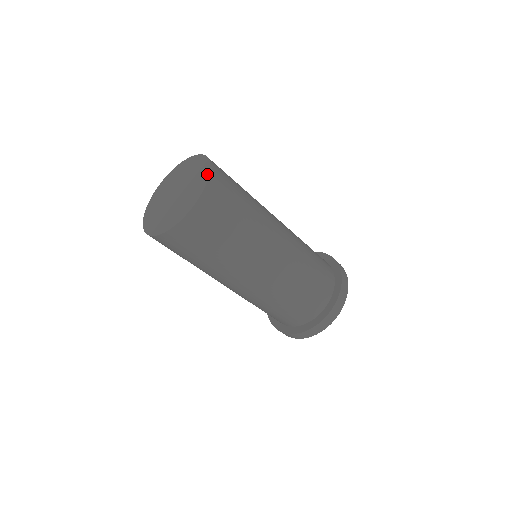
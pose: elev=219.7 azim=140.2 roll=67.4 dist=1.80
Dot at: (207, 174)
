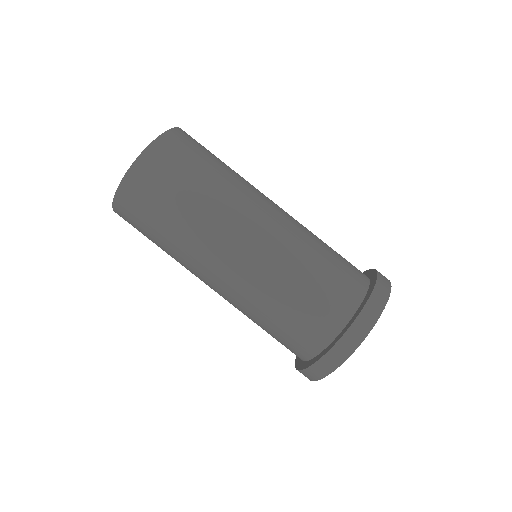
Dot at: (155, 140)
